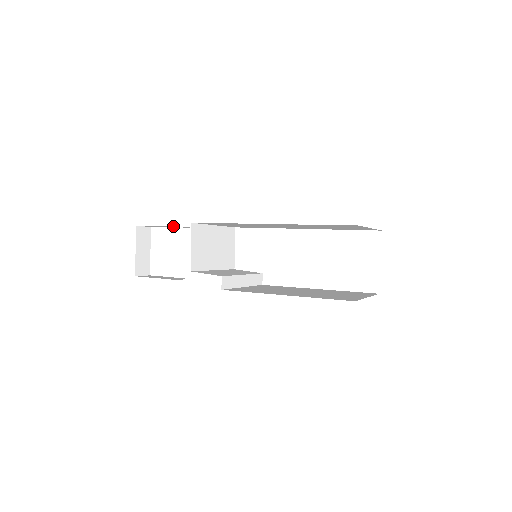
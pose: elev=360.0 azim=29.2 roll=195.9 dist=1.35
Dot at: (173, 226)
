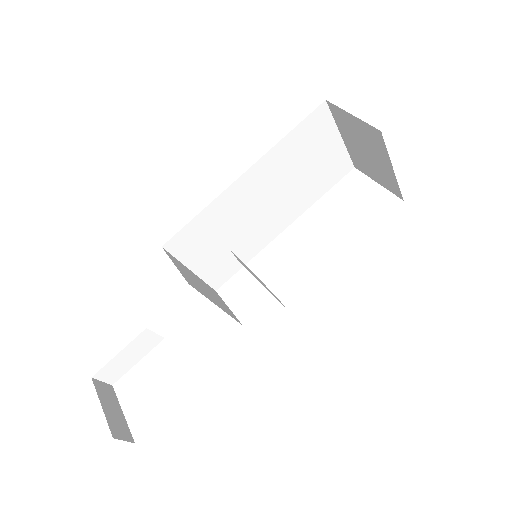
Dot at: (141, 337)
